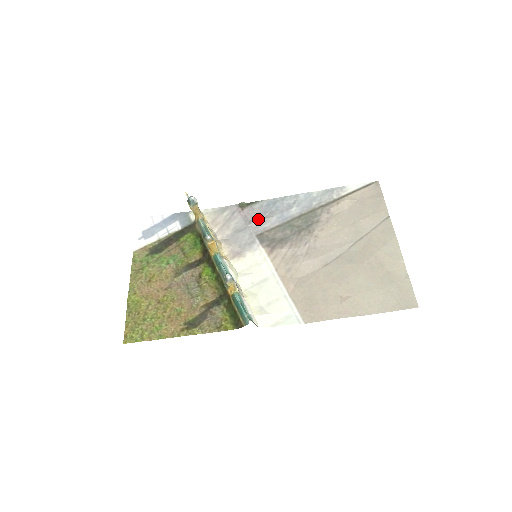
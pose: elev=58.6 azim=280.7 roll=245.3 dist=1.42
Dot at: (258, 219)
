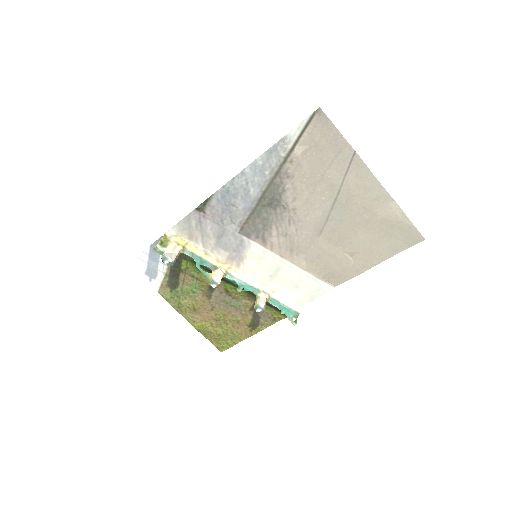
Dot at: (227, 216)
